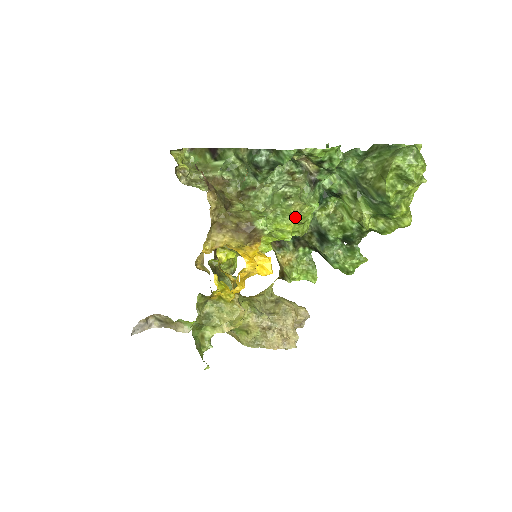
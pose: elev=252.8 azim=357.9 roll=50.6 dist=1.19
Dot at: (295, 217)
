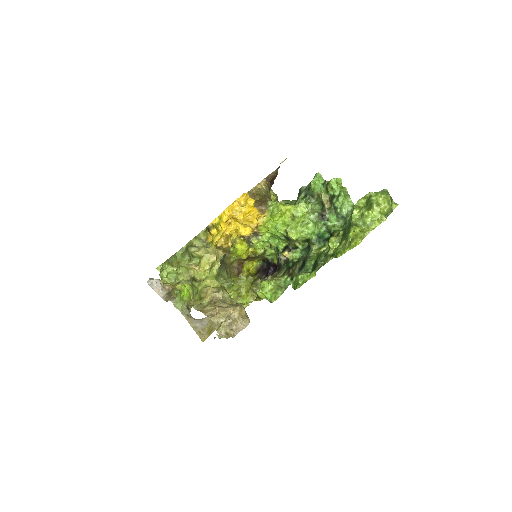
Dot at: (292, 206)
